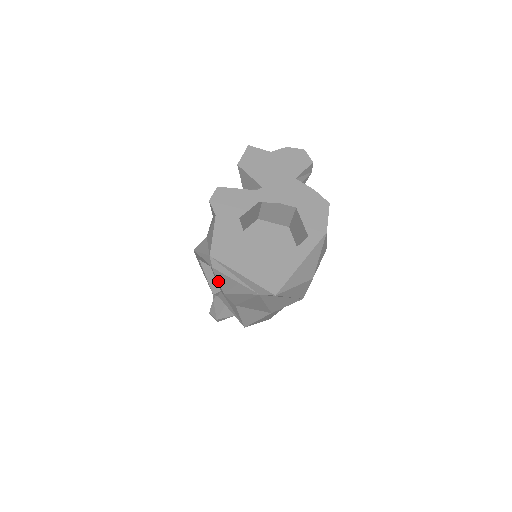
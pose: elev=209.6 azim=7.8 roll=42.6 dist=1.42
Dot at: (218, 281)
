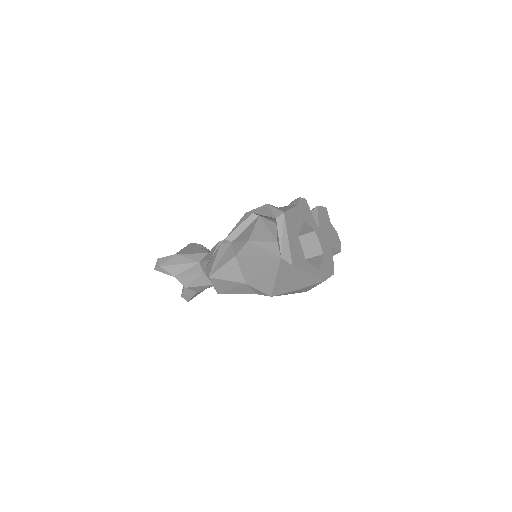
Dot at: (252, 232)
